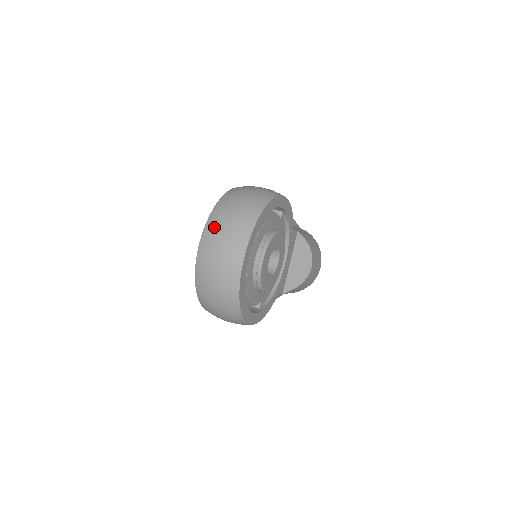
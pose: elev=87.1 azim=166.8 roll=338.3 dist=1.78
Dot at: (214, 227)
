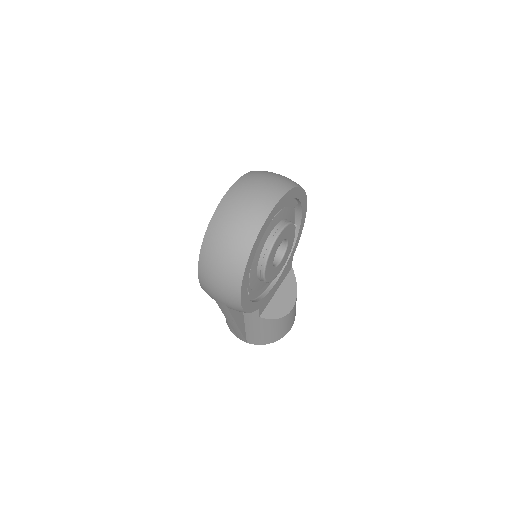
Dot at: (254, 176)
